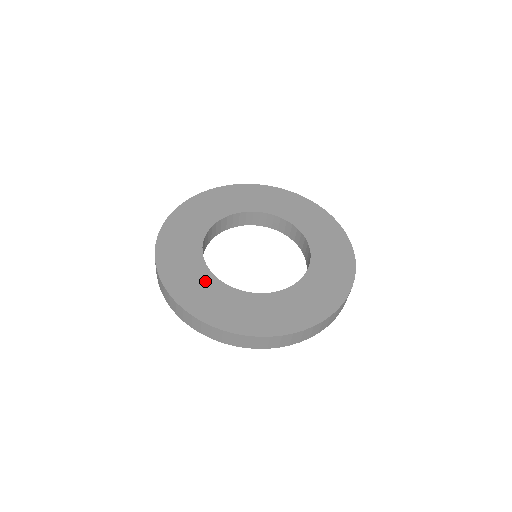
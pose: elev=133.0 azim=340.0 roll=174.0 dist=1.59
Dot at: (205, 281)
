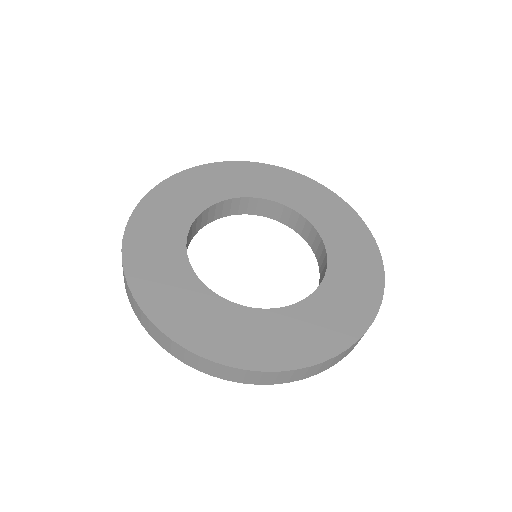
Dot at: (172, 255)
